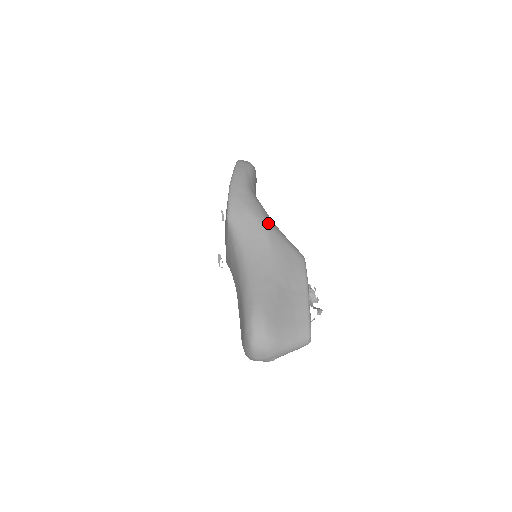
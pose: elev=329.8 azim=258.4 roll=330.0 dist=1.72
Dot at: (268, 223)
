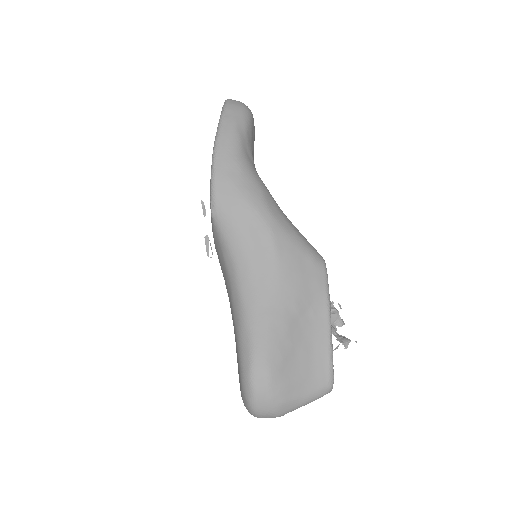
Dot at: (272, 217)
